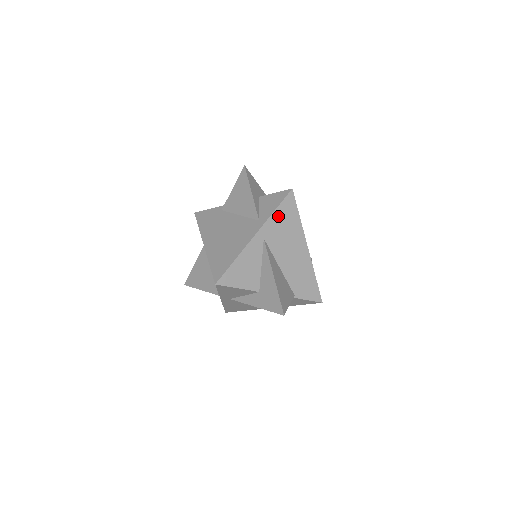
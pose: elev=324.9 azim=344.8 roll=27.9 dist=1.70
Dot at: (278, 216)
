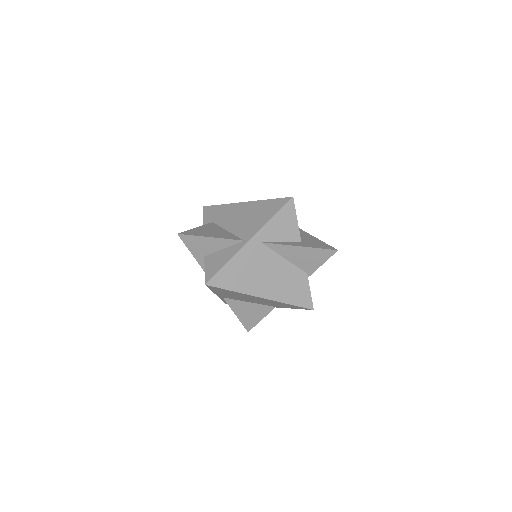
Dot at: occluded
